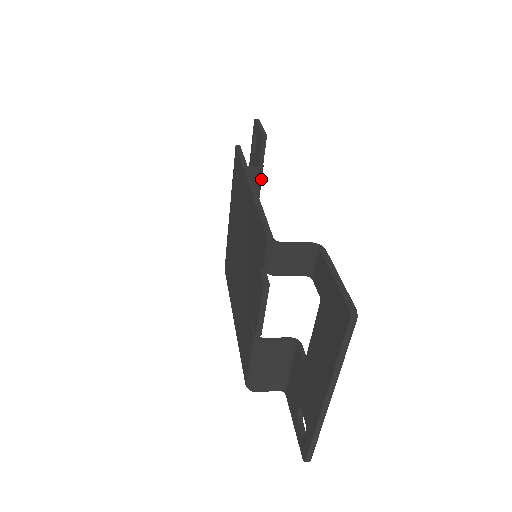
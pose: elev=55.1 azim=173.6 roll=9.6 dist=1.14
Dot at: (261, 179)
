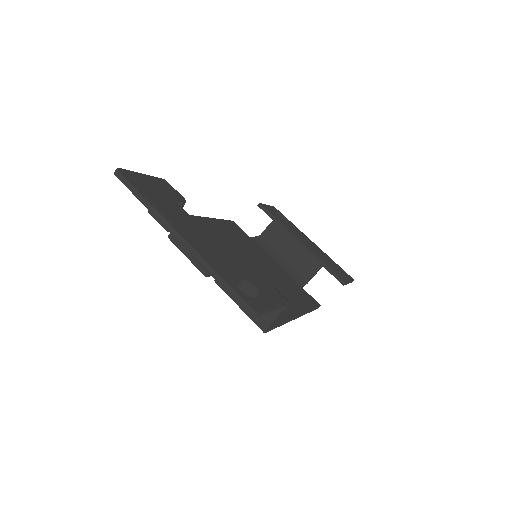
Dot at: (282, 228)
